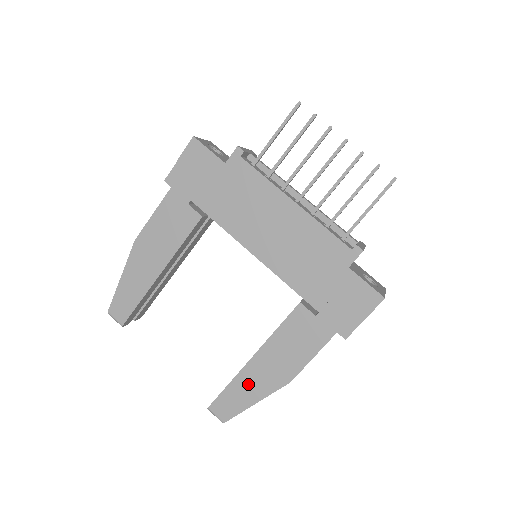
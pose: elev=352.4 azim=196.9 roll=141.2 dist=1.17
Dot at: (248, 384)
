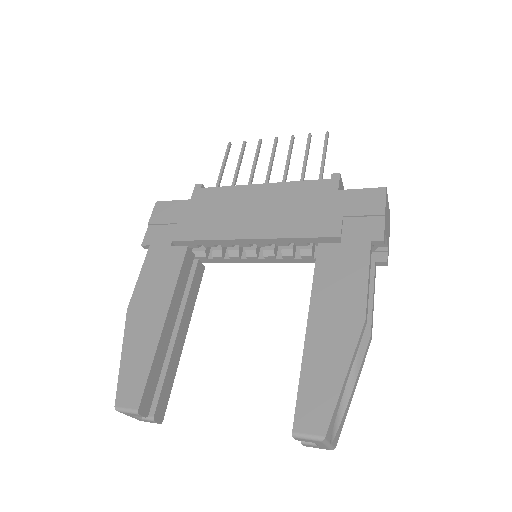
Dot at: (322, 360)
